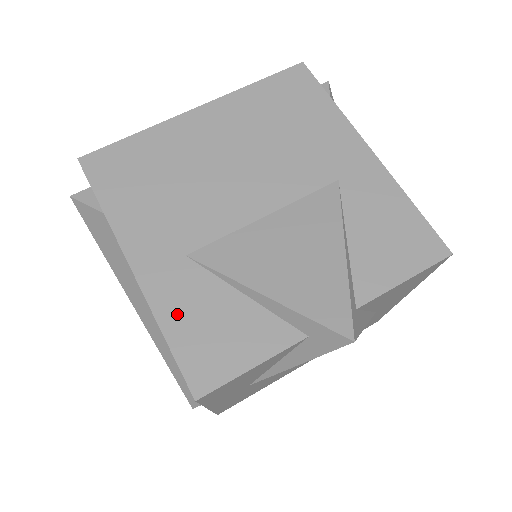
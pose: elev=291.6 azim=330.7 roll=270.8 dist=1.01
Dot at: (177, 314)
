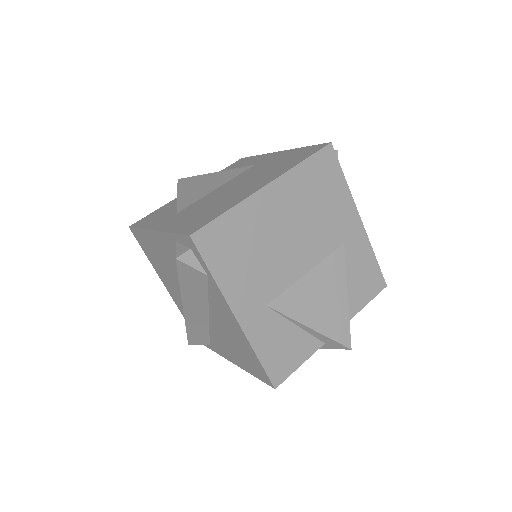
Dot at: (264, 344)
